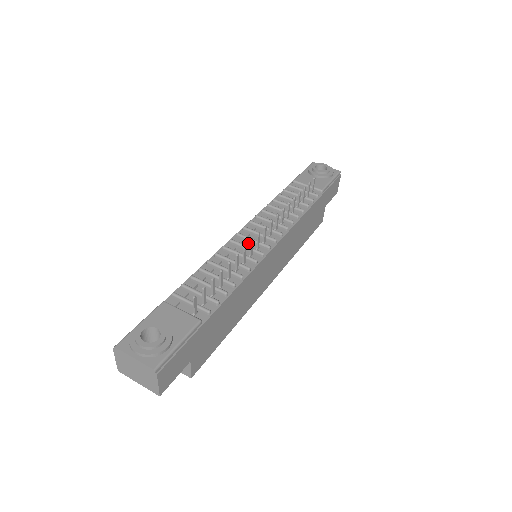
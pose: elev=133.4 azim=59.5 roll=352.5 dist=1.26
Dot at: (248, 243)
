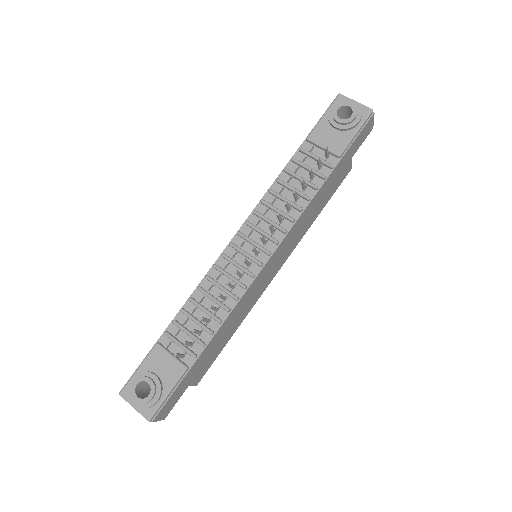
Dot at: (241, 256)
